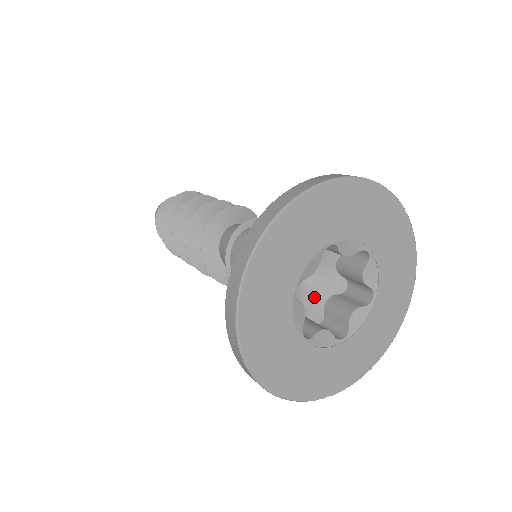
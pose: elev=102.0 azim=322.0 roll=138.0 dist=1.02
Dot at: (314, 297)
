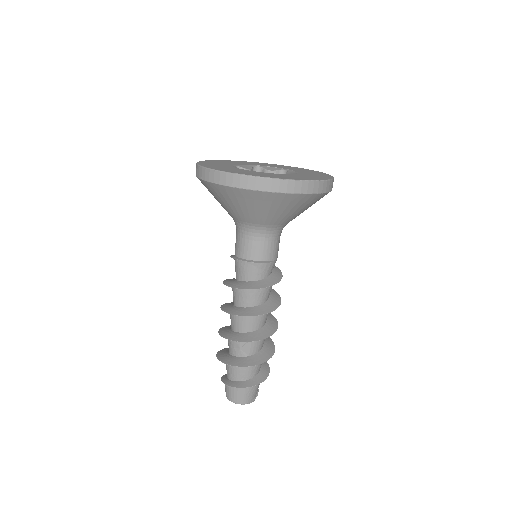
Dot at: occluded
